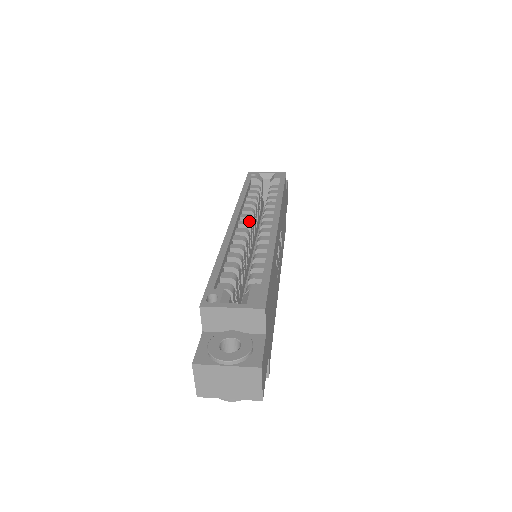
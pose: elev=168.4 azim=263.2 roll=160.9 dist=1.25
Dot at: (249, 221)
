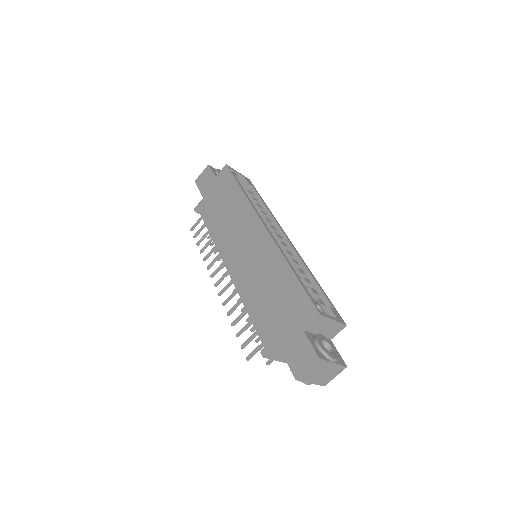
Dot at: occluded
